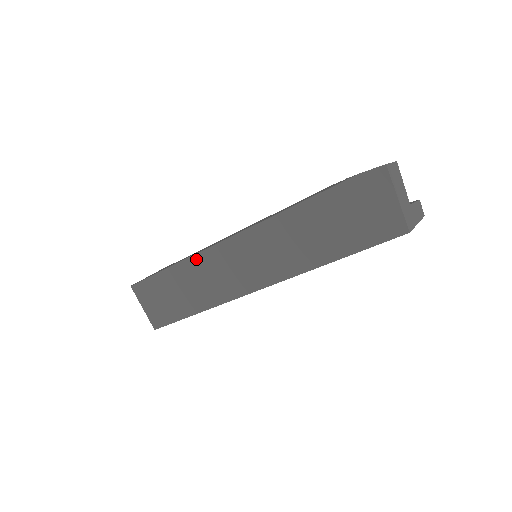
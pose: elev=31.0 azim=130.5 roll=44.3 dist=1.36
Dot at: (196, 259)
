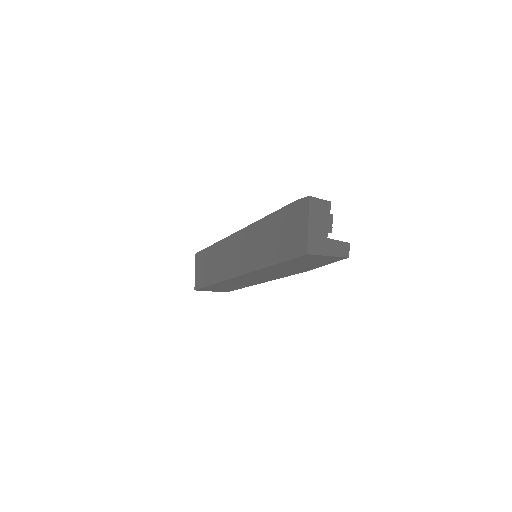
Dot at: (222, 243)
